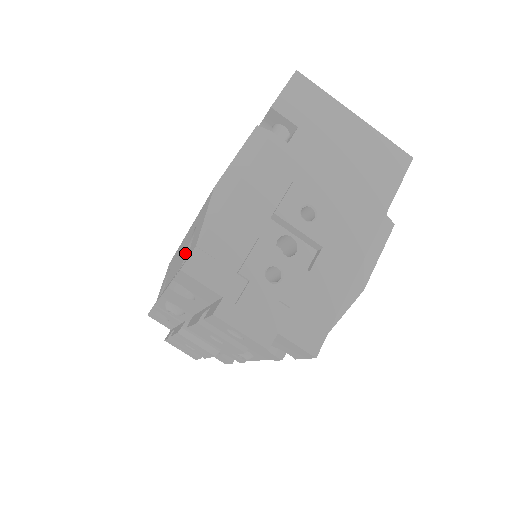
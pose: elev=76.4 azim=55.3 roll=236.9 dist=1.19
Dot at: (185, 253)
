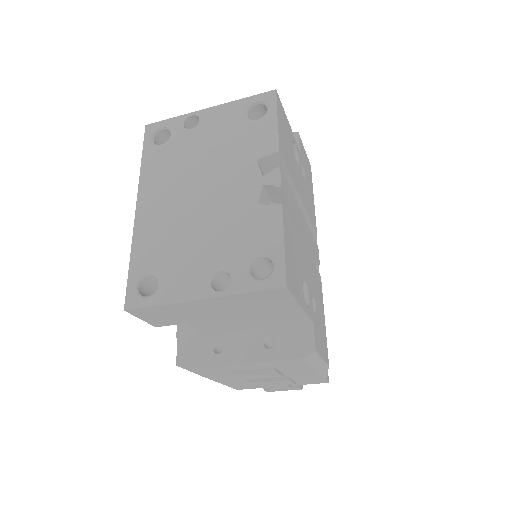
Dot at: occluded
